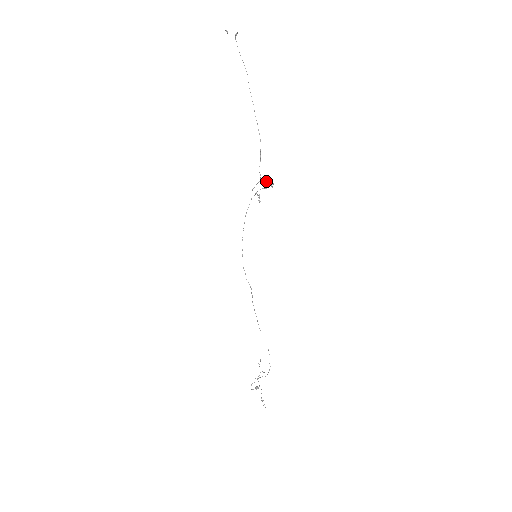
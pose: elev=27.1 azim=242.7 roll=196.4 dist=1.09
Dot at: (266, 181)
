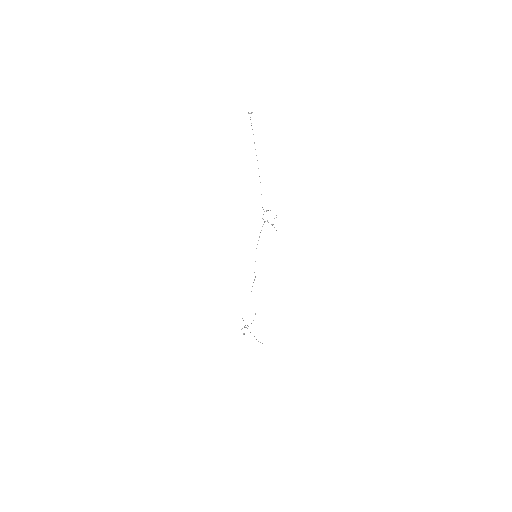
Dot at: (267, 210)
